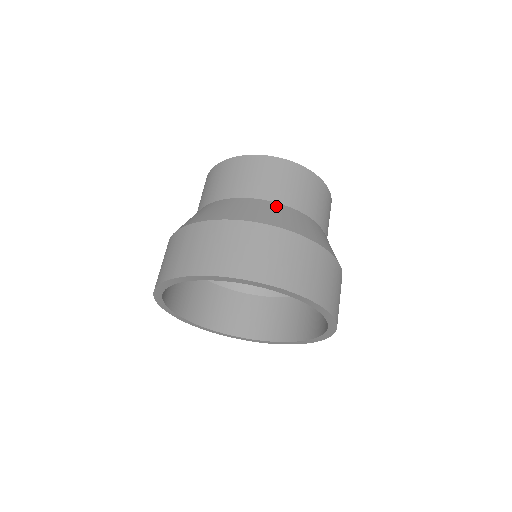
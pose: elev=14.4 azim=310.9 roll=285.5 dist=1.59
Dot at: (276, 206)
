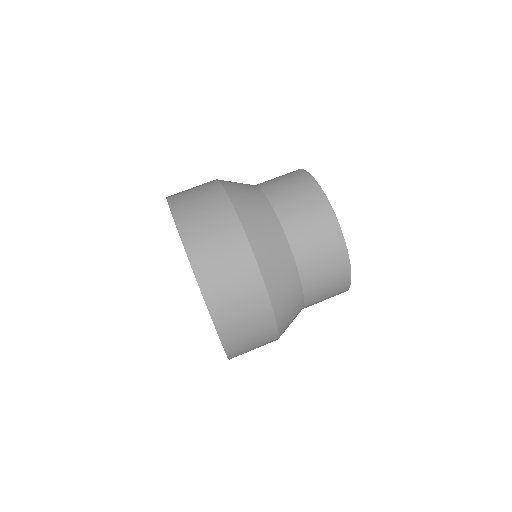
Dot at: (256, 190)
